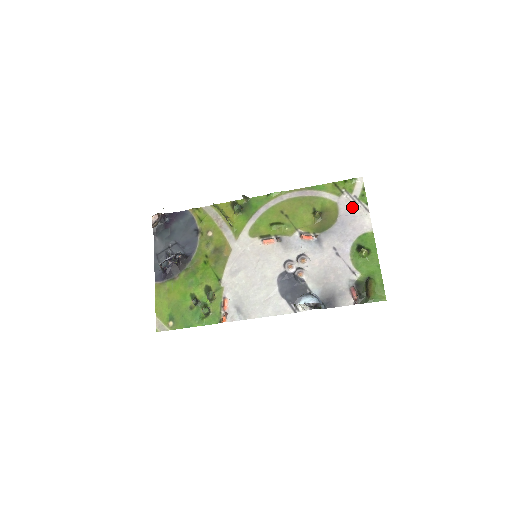
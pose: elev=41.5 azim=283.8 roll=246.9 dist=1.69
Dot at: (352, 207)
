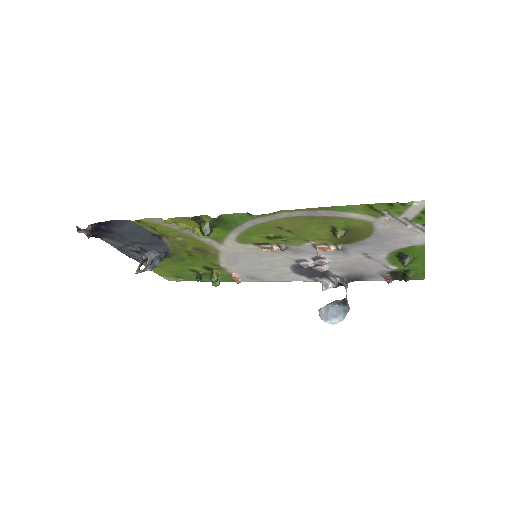
Dot at: (397, 228)
